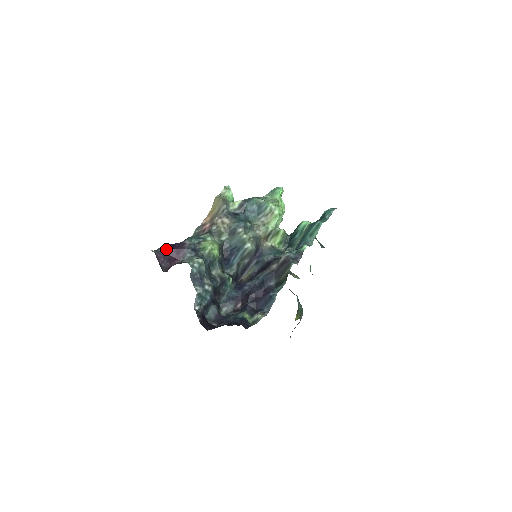
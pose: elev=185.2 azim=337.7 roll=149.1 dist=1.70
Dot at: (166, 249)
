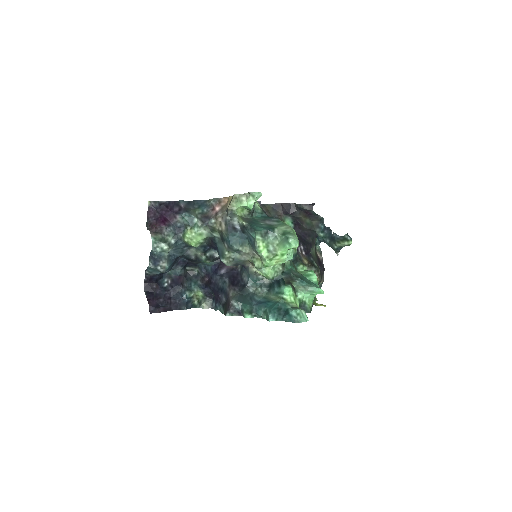
Dot at: (159, 209)
